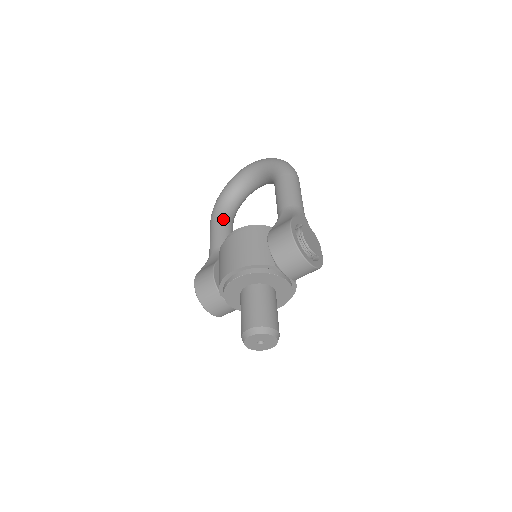
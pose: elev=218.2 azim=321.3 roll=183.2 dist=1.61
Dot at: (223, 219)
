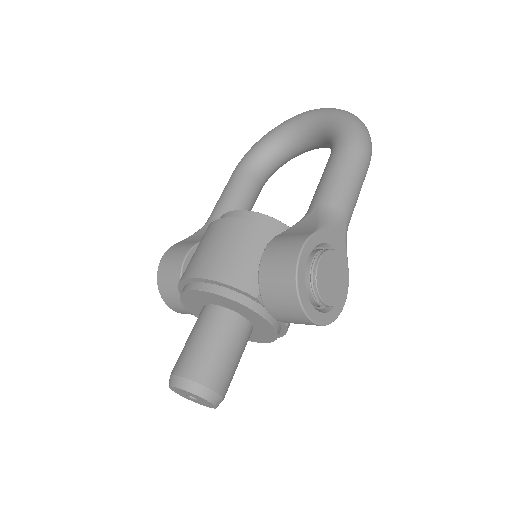
Dot at: (247, 177)
